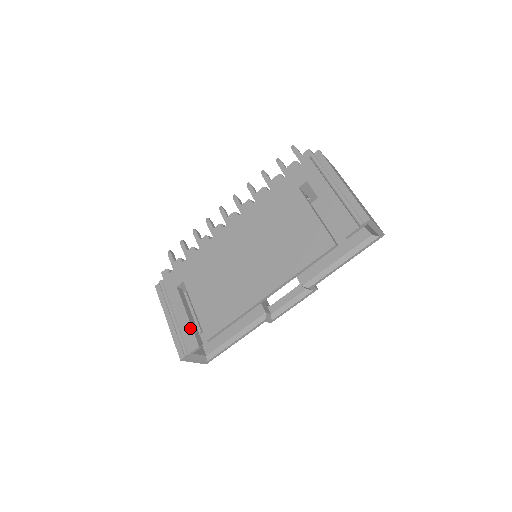
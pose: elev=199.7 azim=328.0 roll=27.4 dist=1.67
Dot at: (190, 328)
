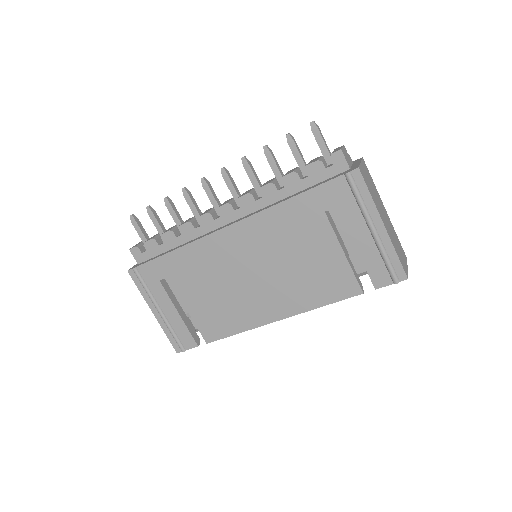
Dot at: (185, 327)
